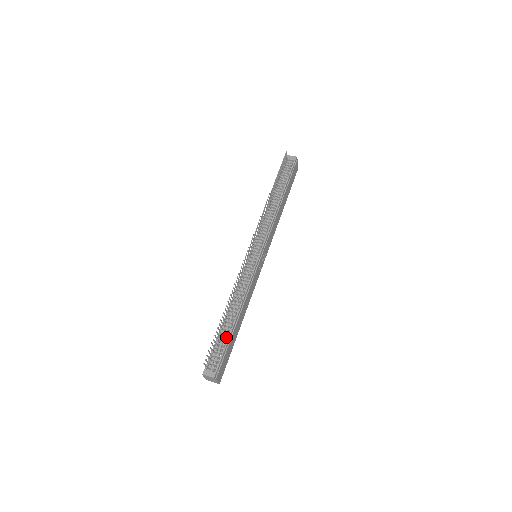
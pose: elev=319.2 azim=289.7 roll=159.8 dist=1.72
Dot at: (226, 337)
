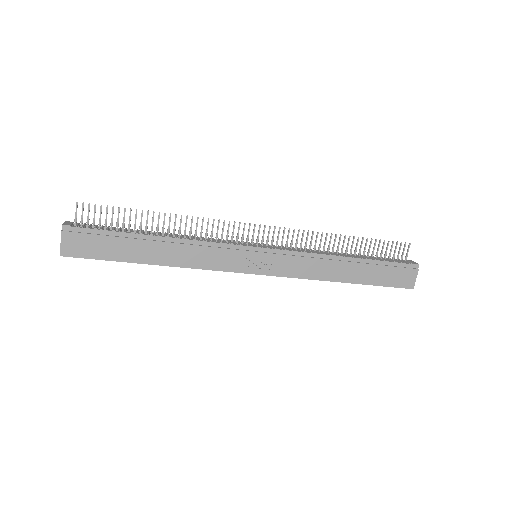
Dot at: (125, 231)
